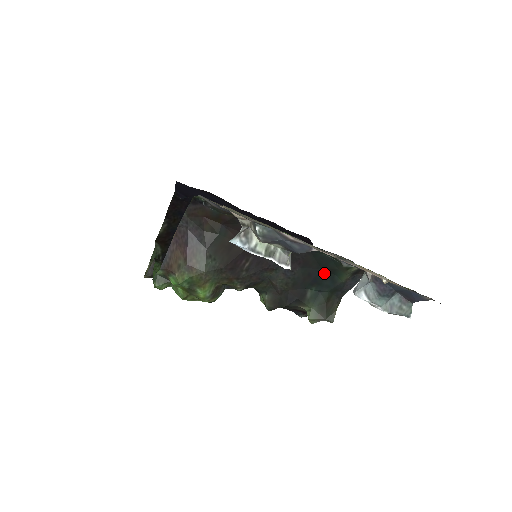
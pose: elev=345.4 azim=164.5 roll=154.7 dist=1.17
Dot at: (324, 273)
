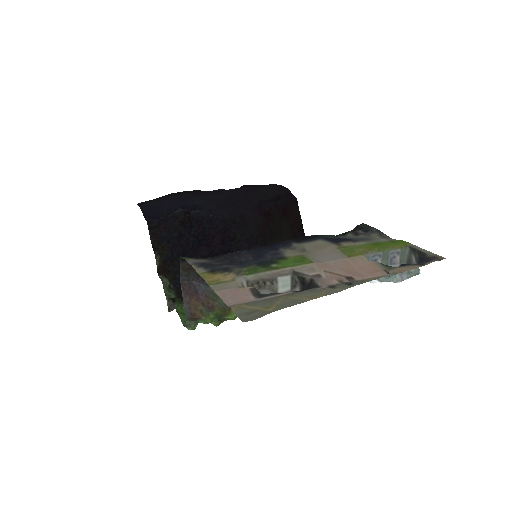
Dot at: occluded
